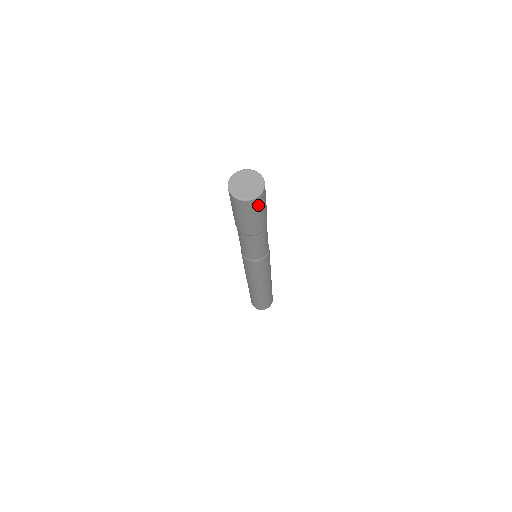
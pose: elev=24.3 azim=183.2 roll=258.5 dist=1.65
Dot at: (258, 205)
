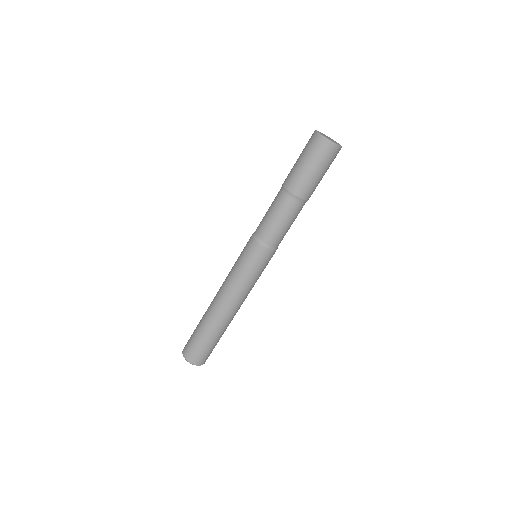
Dot at: (334, 158)
